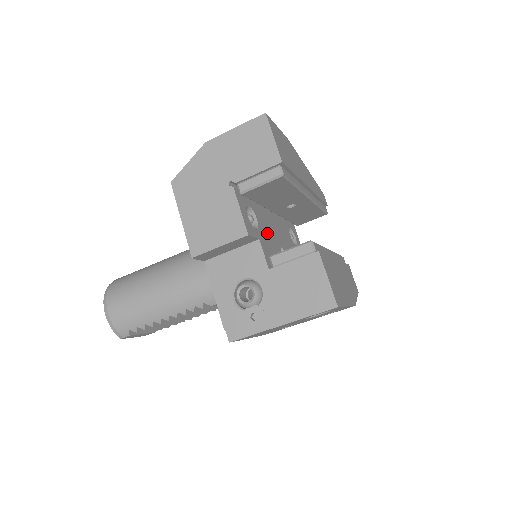
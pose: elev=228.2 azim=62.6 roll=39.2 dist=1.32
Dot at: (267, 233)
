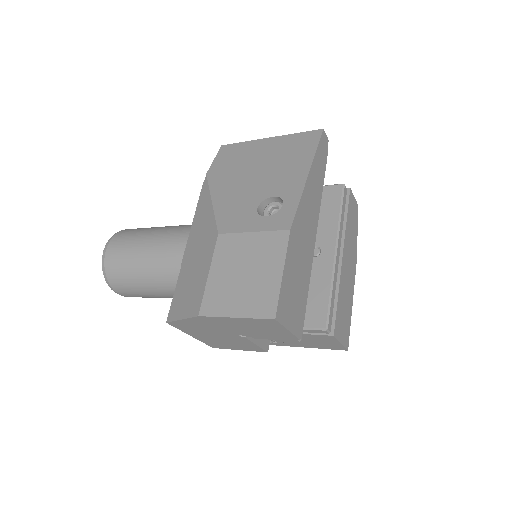
Dot at: occluded
